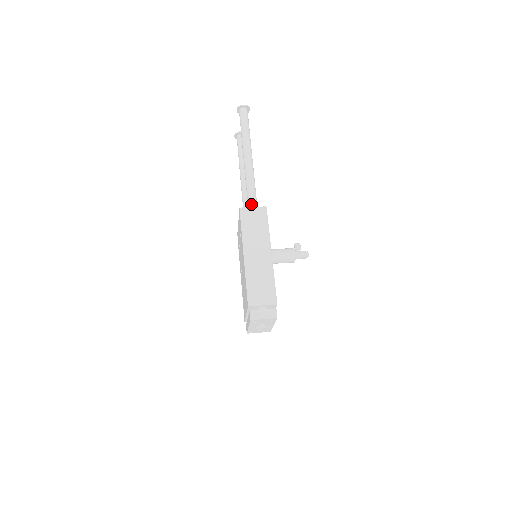
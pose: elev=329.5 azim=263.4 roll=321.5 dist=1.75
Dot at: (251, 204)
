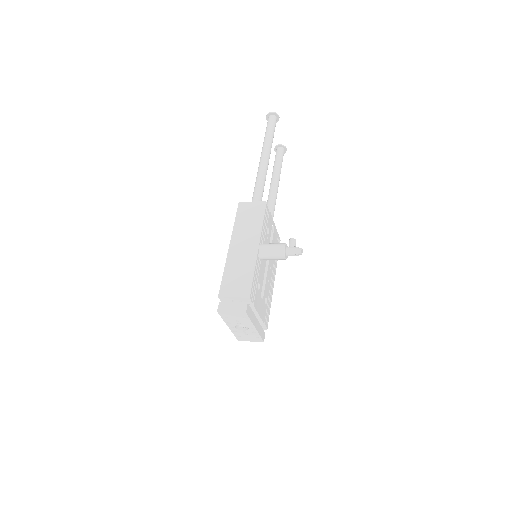
Dot at: (253, 200)
